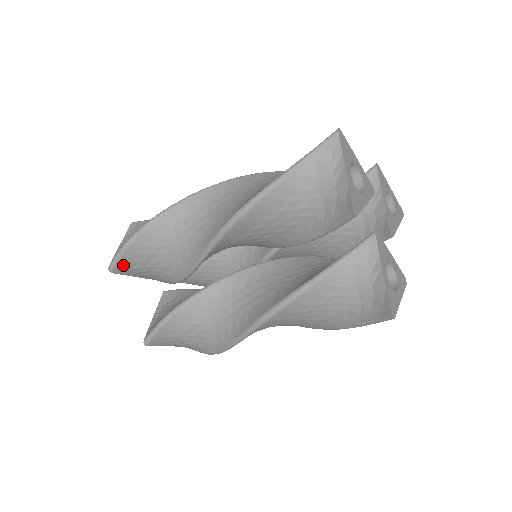
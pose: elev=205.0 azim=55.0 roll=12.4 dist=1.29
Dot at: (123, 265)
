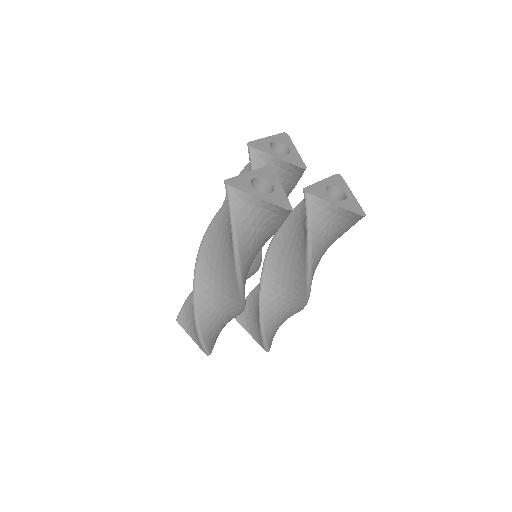
Dot at: occluded
